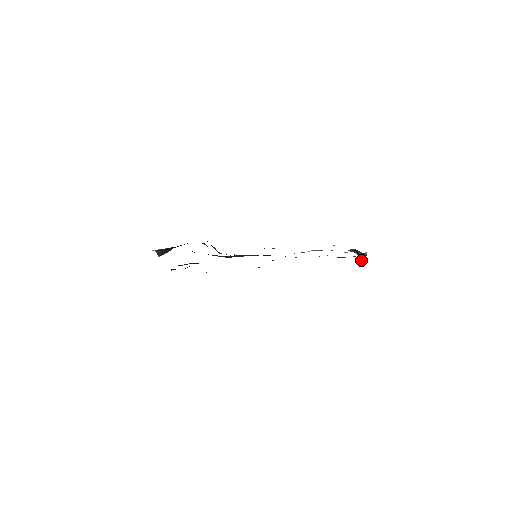
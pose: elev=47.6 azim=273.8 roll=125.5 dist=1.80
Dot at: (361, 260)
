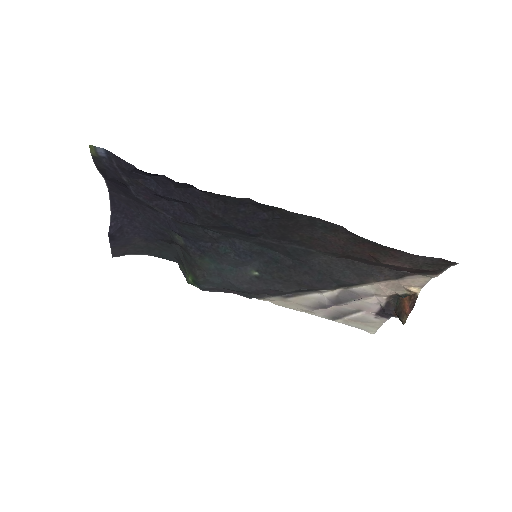
Dot at: (403, 315)
